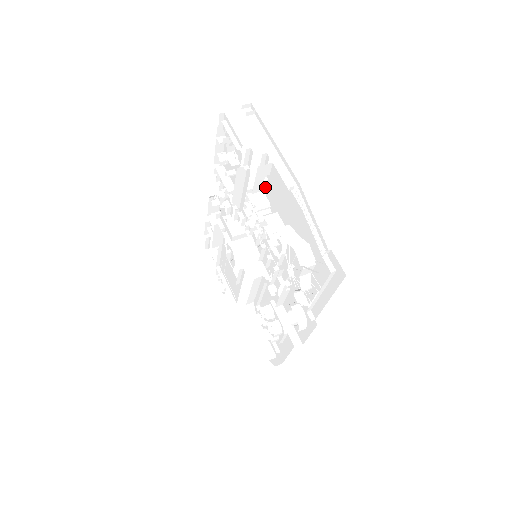
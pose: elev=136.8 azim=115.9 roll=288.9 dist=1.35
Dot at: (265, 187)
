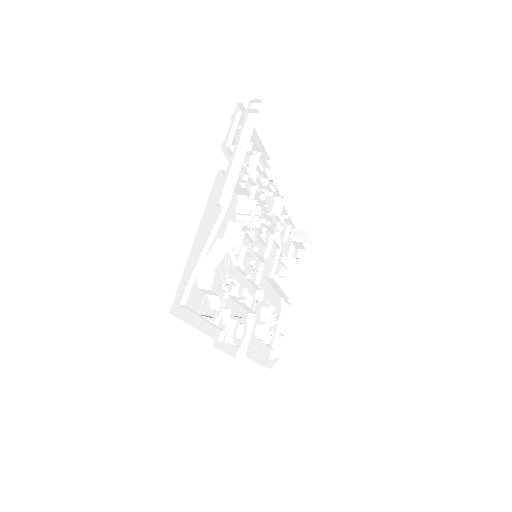
Dot at: (248, 192)
